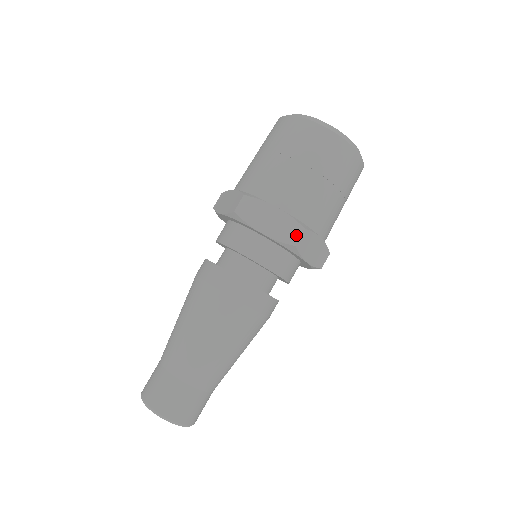
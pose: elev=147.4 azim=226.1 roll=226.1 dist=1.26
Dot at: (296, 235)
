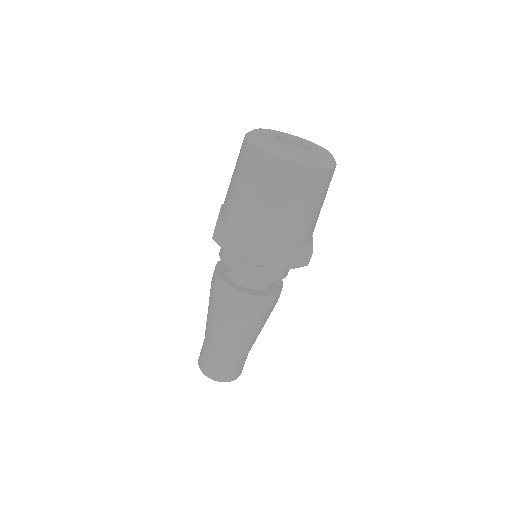
Dot at: (259, 257)
